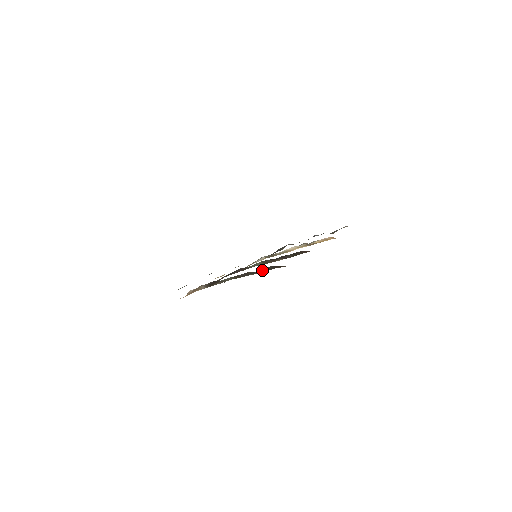
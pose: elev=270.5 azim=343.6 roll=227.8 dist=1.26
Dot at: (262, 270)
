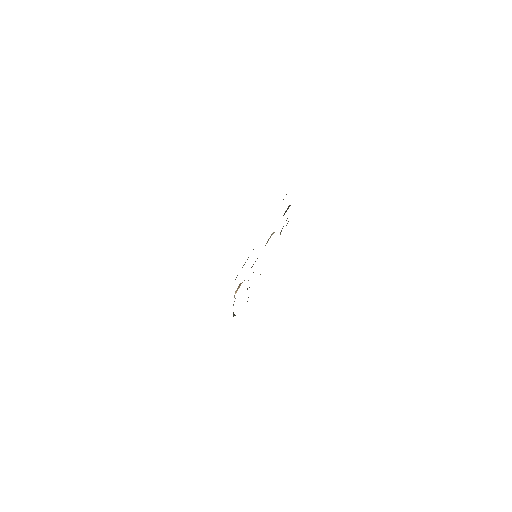
Dot at: occluded
